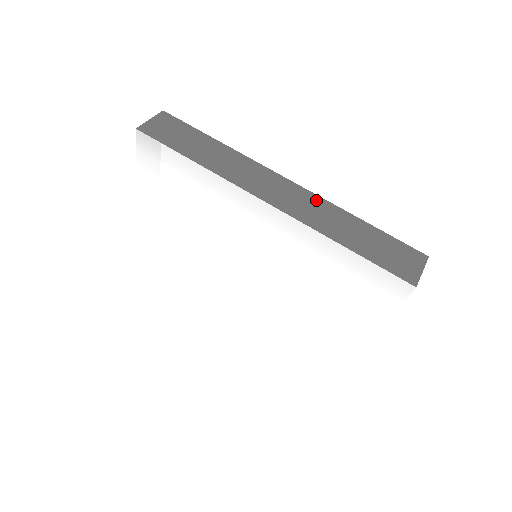
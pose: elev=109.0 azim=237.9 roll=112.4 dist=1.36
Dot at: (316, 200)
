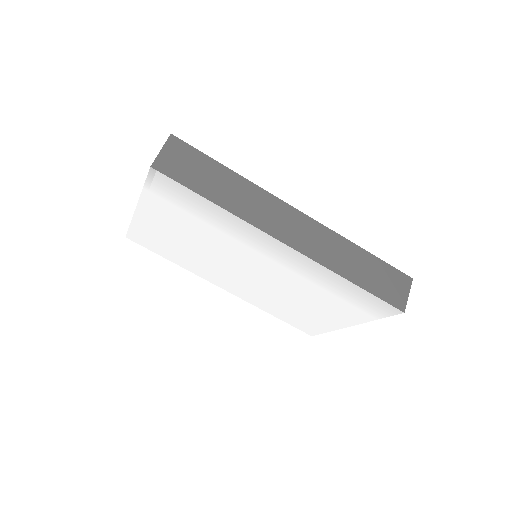
Dot at: (326, 233)
